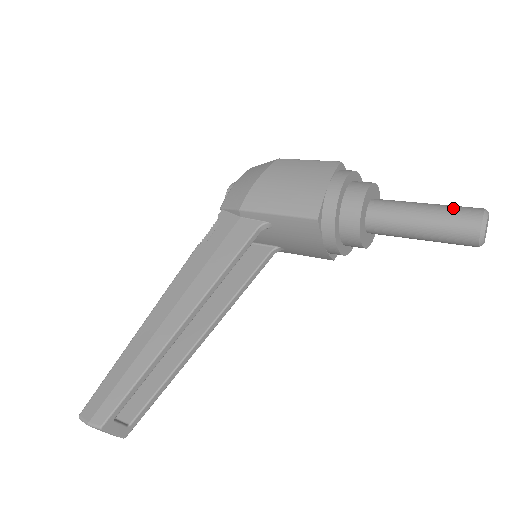
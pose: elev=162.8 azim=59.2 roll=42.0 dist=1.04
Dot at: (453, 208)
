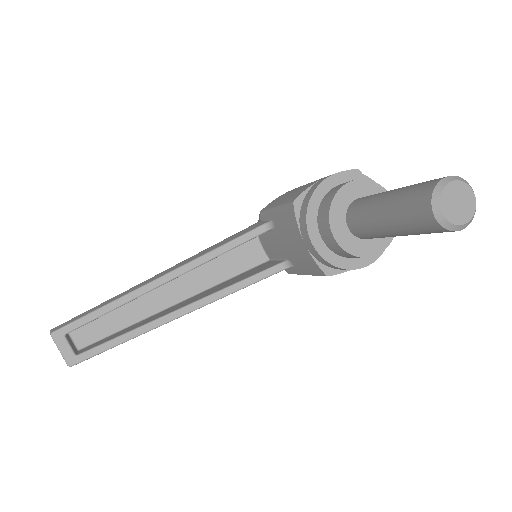
Dot at: occluded
